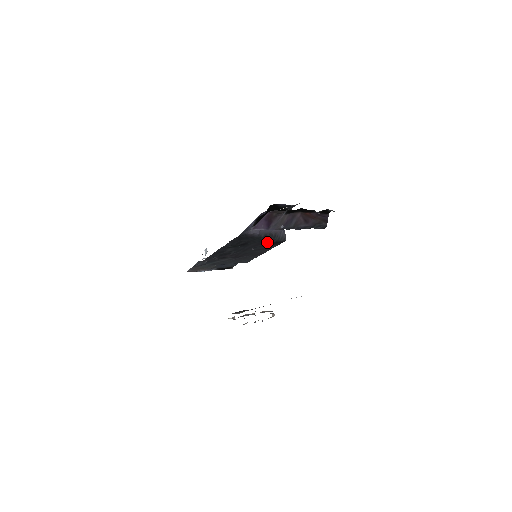
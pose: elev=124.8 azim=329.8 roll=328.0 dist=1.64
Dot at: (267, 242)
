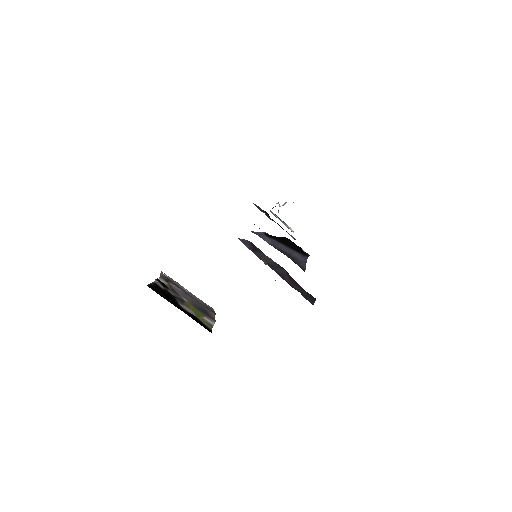
Dot at: occluded
